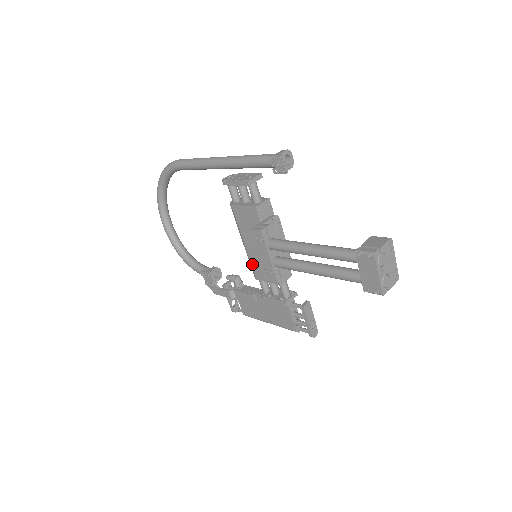
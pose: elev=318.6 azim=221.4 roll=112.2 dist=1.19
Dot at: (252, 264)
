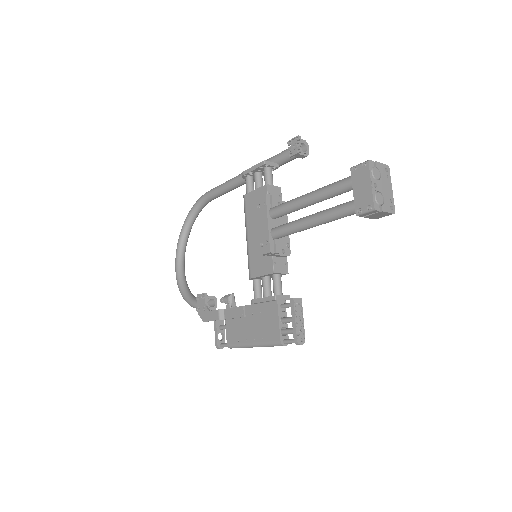
Dot at: (250, 259)
